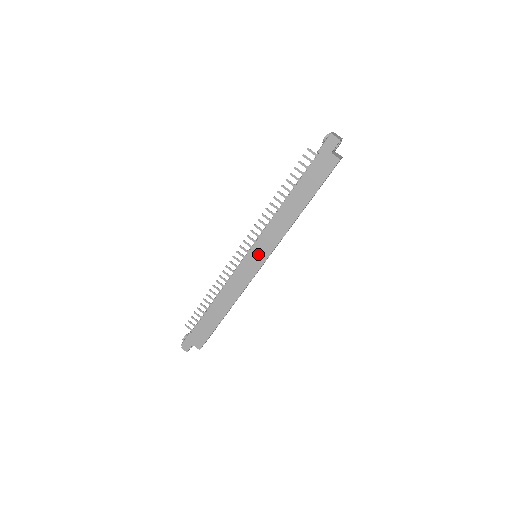
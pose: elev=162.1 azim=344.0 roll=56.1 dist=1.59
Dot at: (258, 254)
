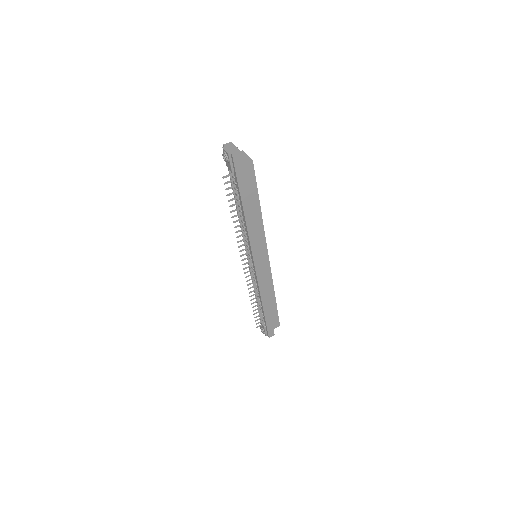
Dot at: (260, 256)
